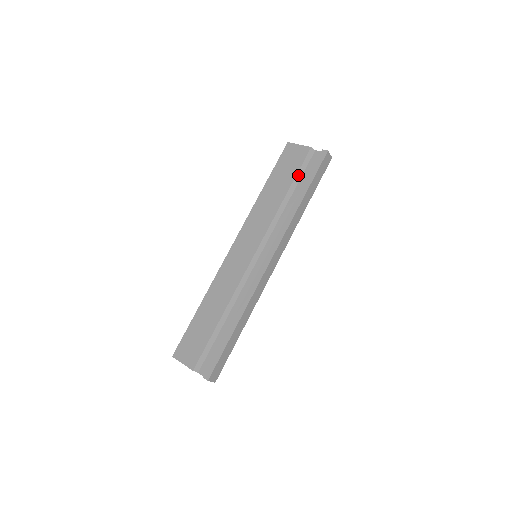
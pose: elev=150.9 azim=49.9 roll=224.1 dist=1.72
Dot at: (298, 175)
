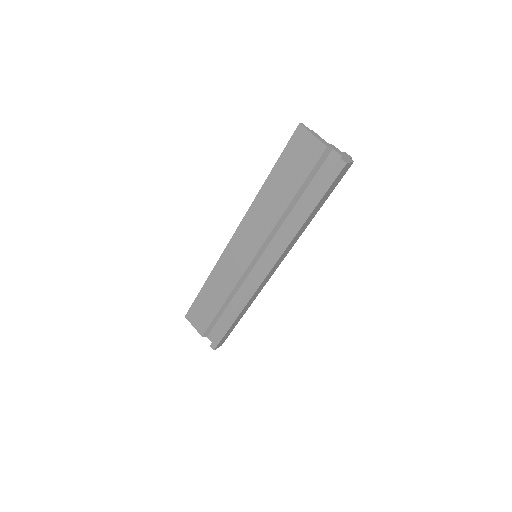
Dot at: (307, 181)
